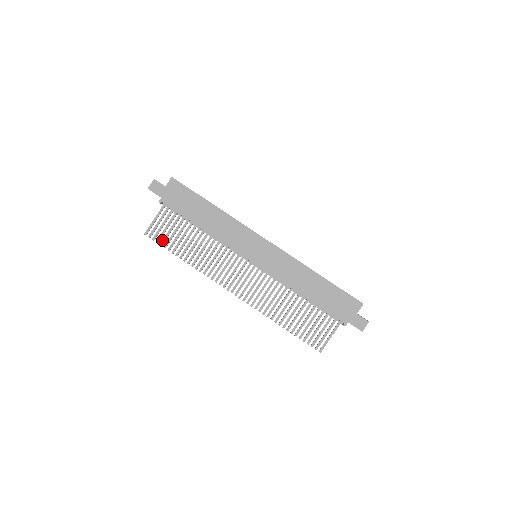
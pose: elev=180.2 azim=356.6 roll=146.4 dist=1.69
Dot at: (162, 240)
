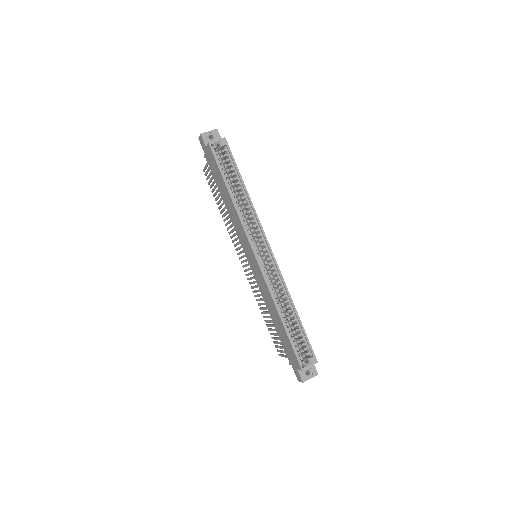
Dot at: (210, 185)
